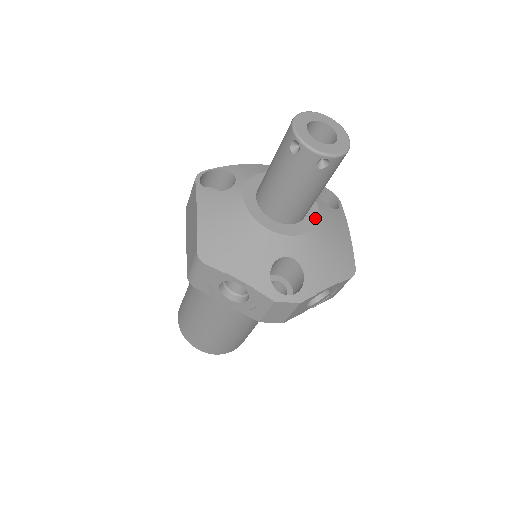
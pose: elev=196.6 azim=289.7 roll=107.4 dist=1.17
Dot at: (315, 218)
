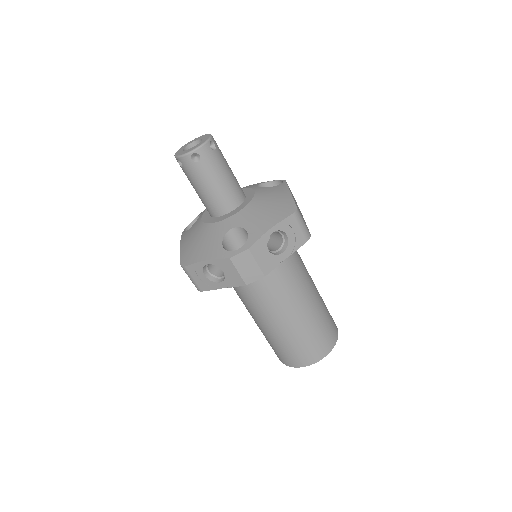
Dot at: (251, 198)
